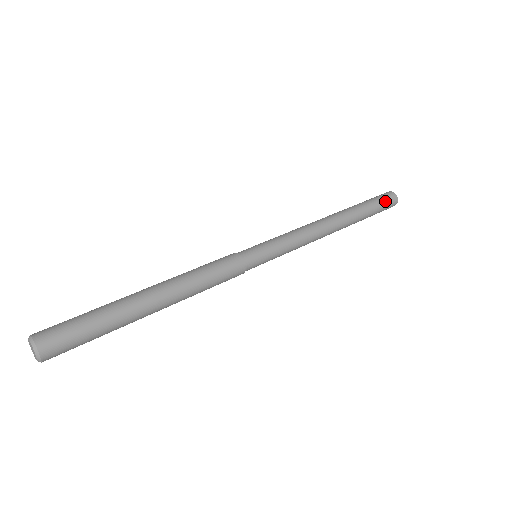
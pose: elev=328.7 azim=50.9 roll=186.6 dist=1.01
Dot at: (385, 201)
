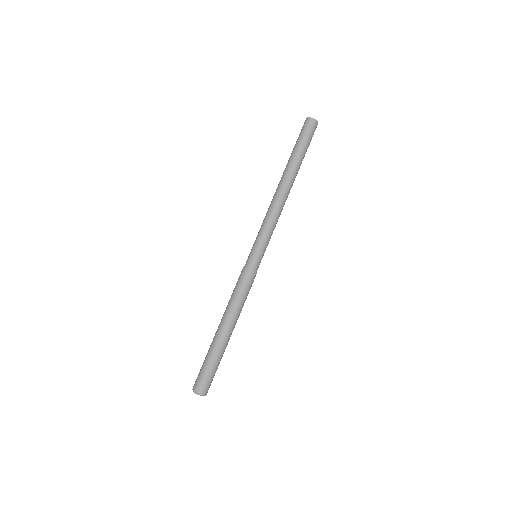
Dot at: occluded
